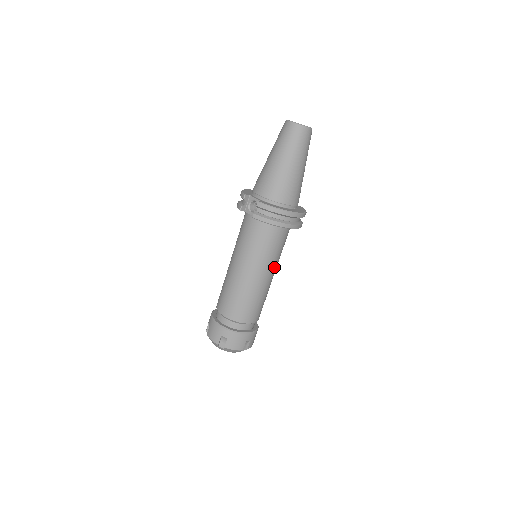
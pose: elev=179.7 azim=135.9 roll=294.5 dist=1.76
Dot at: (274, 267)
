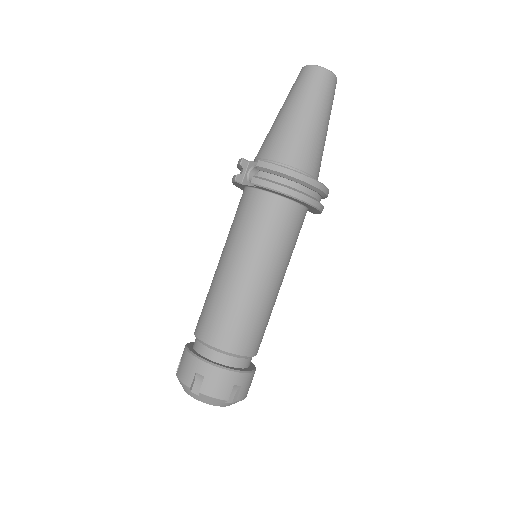
Dot at: (281, 268)
